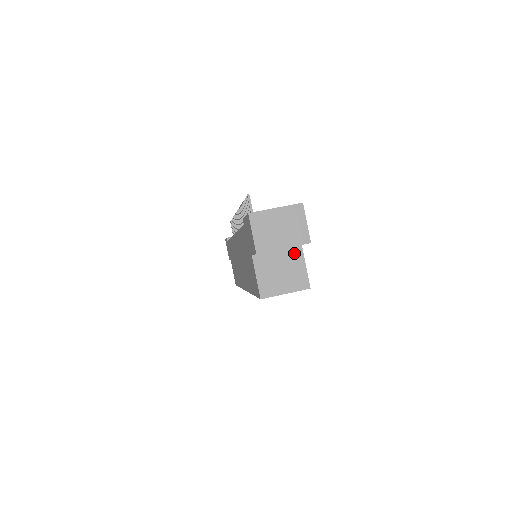
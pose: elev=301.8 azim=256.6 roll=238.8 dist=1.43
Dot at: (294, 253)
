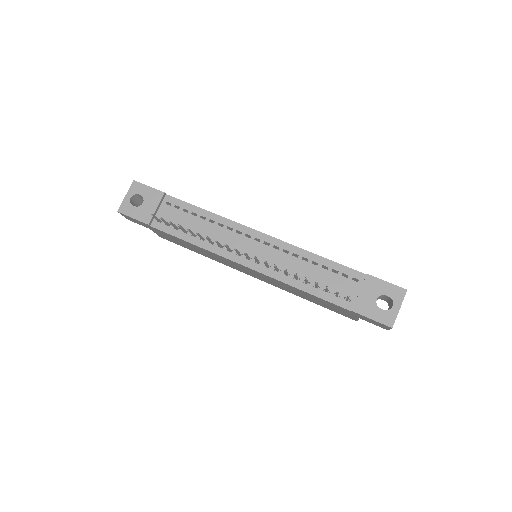
Dot at: occluded
